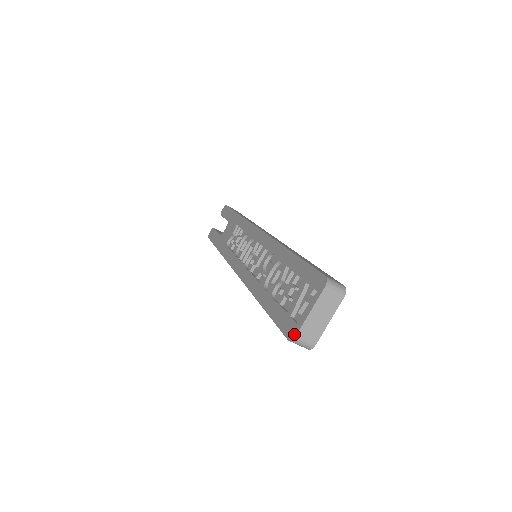
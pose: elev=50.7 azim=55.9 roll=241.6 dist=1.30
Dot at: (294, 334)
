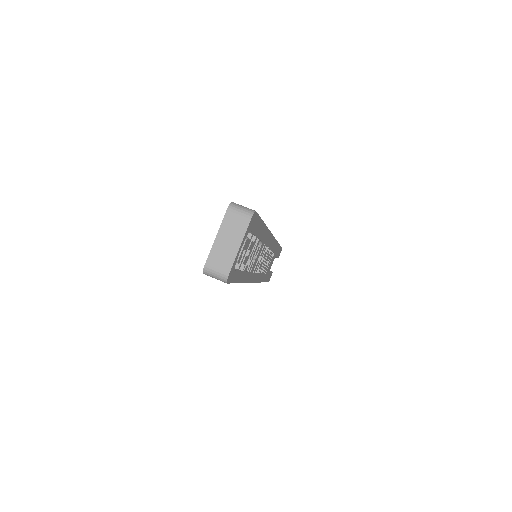
Dot at: (205, 264)
